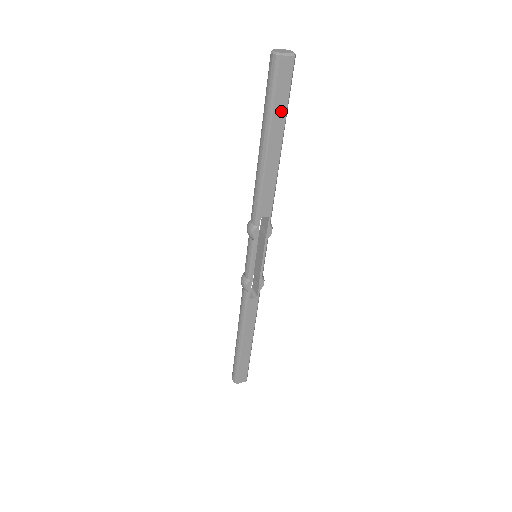
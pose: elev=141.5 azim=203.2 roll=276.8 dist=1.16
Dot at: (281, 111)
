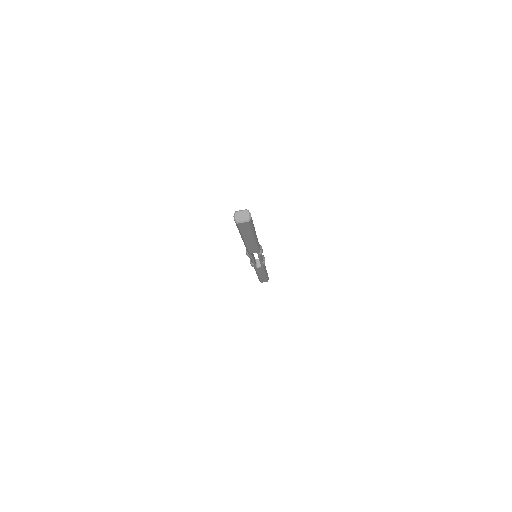
Dot at: (248, 233)
